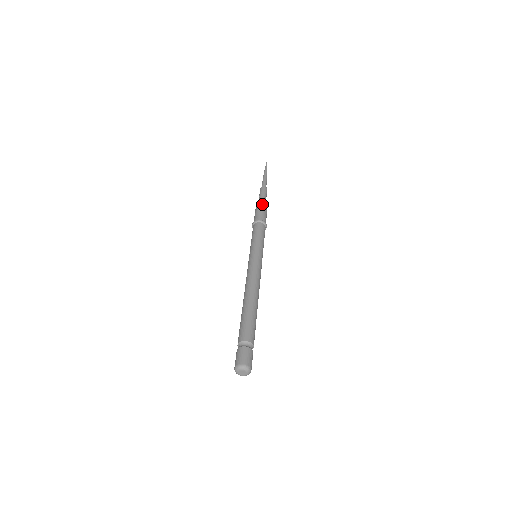
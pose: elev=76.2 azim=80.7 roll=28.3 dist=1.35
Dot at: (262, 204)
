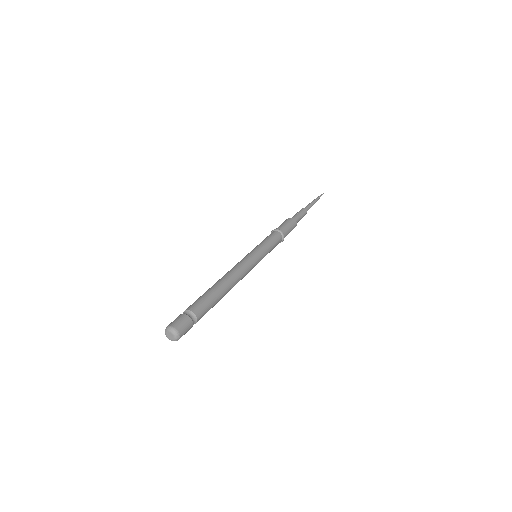
Dot at: (294, 222)
